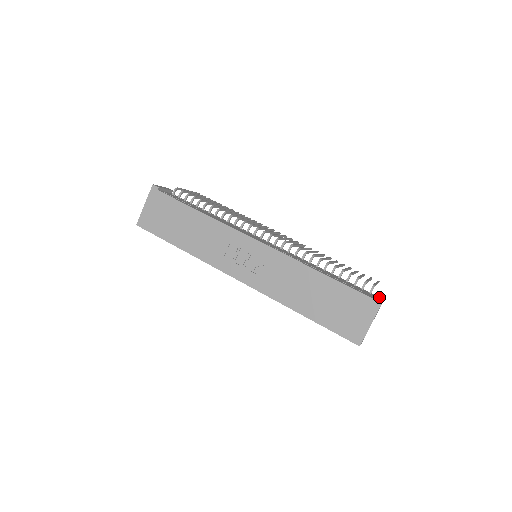
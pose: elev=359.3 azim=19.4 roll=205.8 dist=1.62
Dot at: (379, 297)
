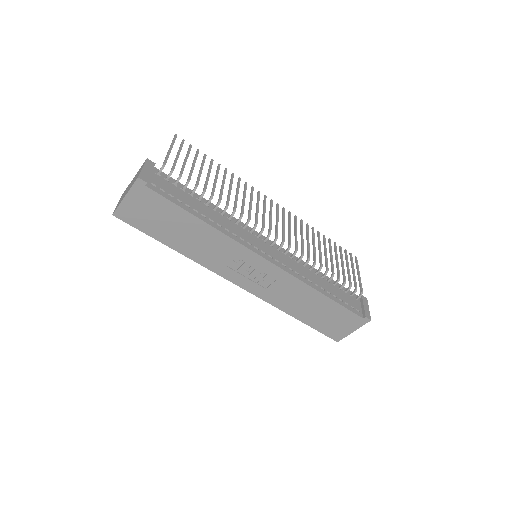
Dot at: (368, 317)
